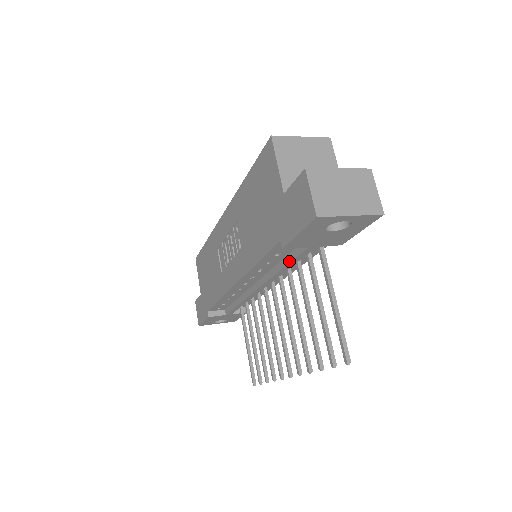
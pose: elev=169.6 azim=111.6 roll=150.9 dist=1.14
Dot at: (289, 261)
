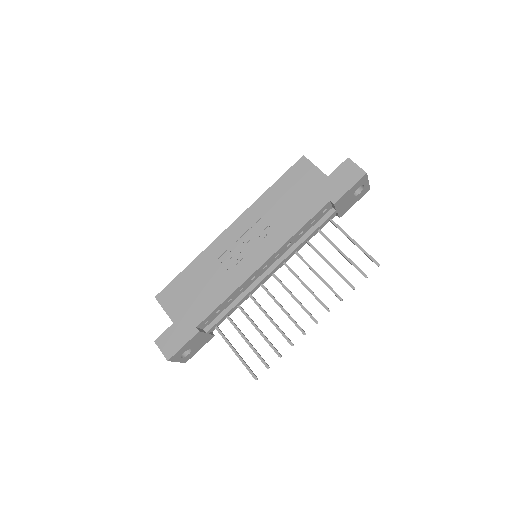
Dot at: (315, 229)
